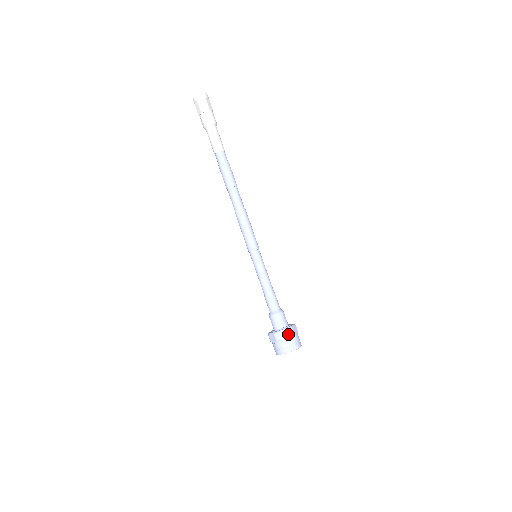
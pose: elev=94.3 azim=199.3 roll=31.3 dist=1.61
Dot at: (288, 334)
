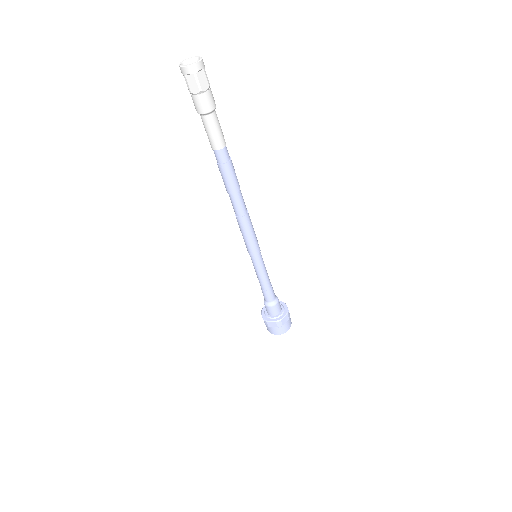
Dot at: (276, 325)
